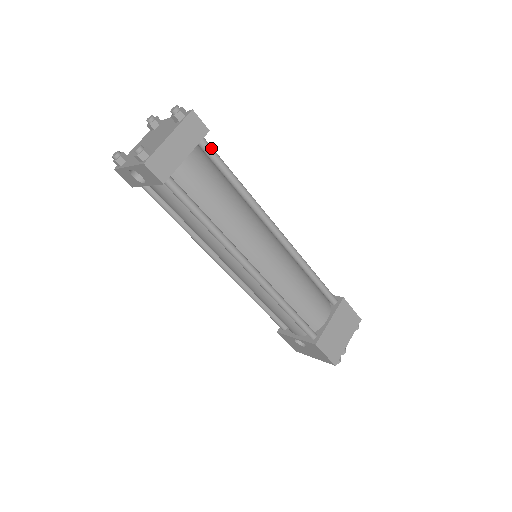
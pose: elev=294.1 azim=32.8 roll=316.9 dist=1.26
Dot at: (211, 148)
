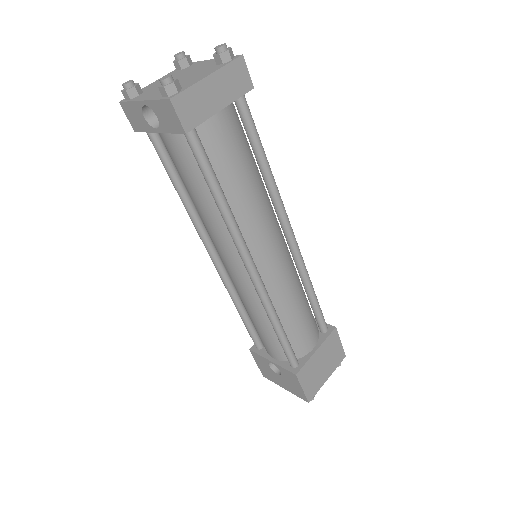
Dot at: (249, 110)
